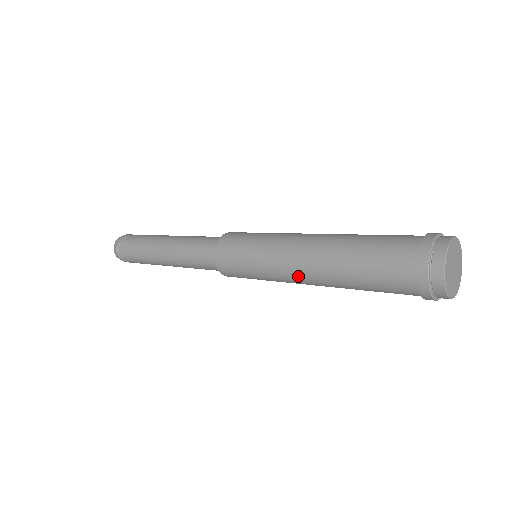
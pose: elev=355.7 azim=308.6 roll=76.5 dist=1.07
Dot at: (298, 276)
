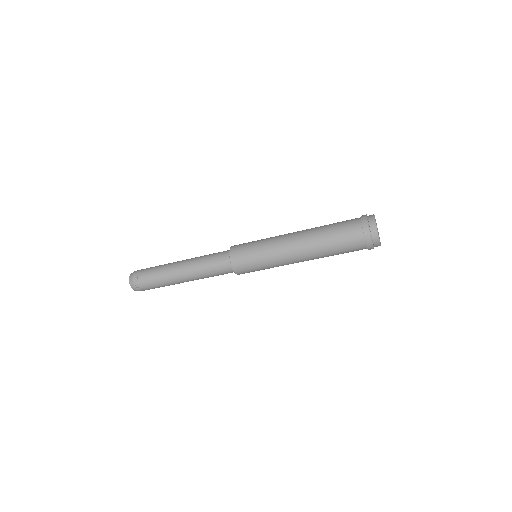
Dot at: (291, 248)
